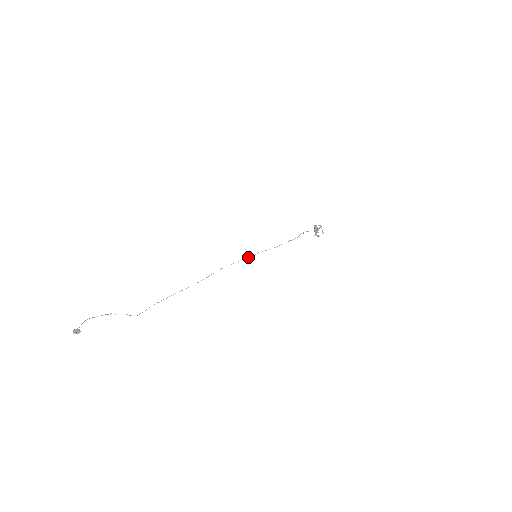
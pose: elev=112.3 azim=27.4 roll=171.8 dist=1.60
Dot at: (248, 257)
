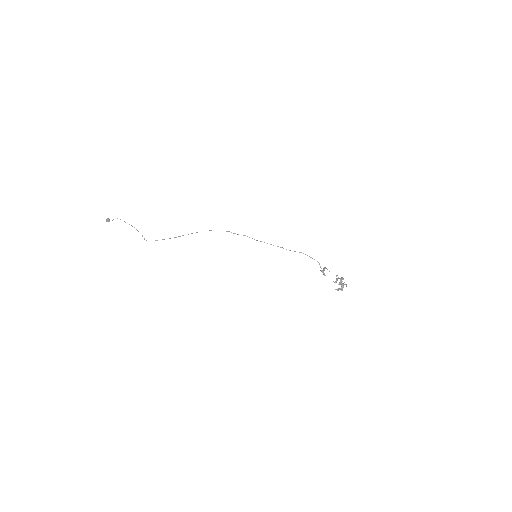
Dot at: (234, 233)
